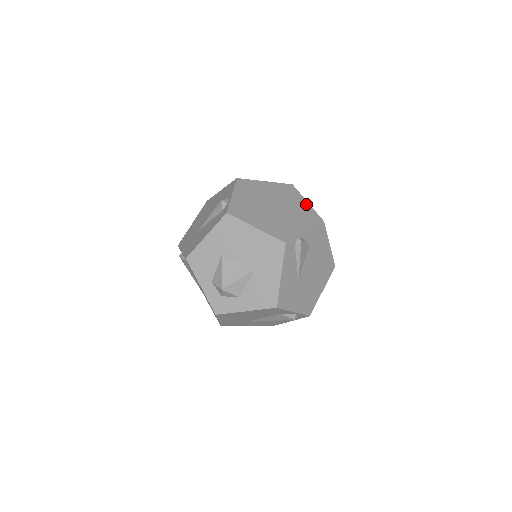
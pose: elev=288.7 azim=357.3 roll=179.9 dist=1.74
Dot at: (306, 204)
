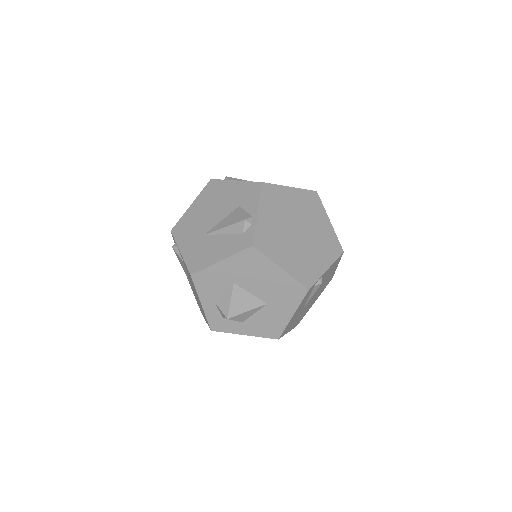
Dot at: (329, 225)
